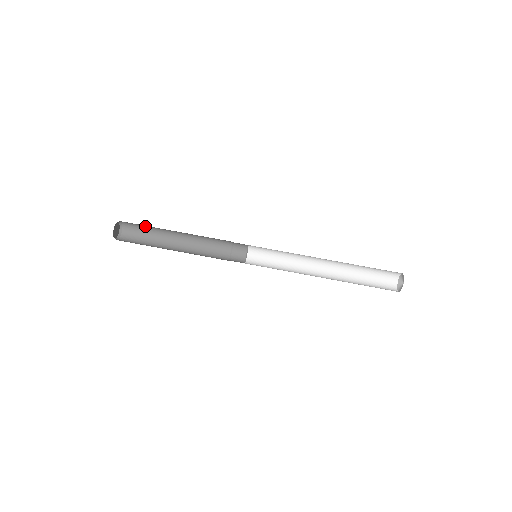
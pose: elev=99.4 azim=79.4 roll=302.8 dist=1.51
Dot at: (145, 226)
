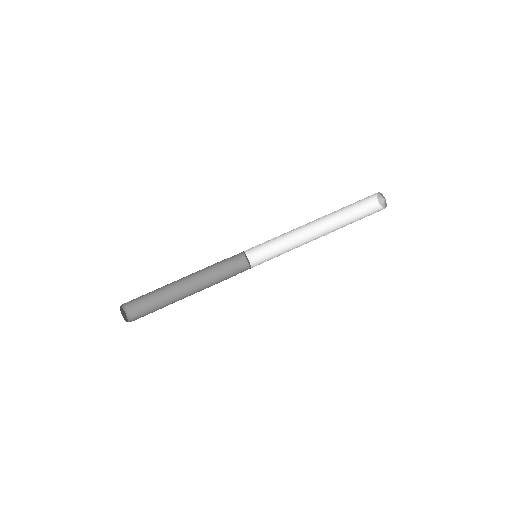
Dot at: (145, 294)
